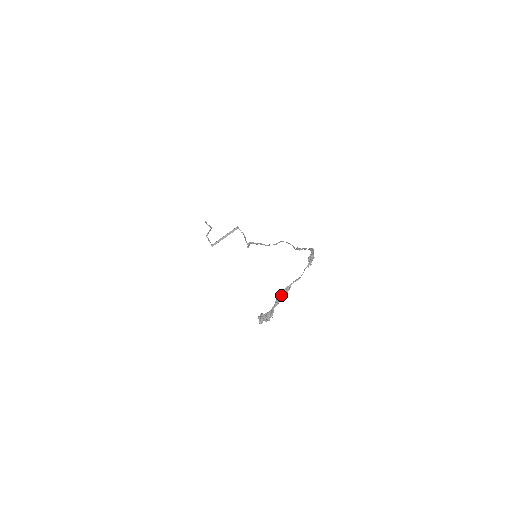
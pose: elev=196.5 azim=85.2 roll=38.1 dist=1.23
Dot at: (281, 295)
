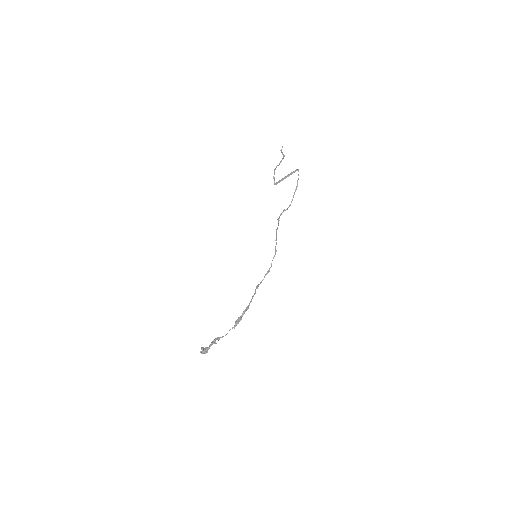
Dot at: (214, 341)
